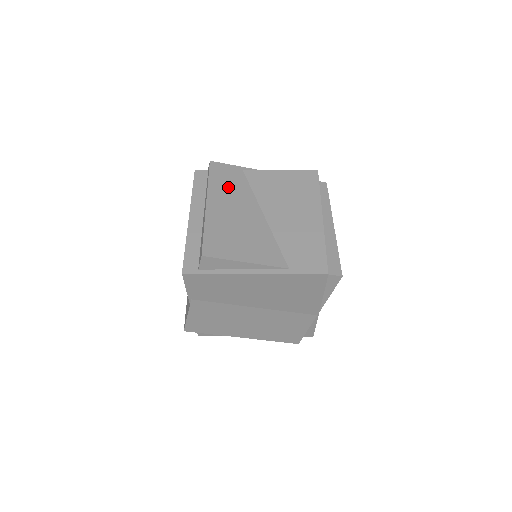
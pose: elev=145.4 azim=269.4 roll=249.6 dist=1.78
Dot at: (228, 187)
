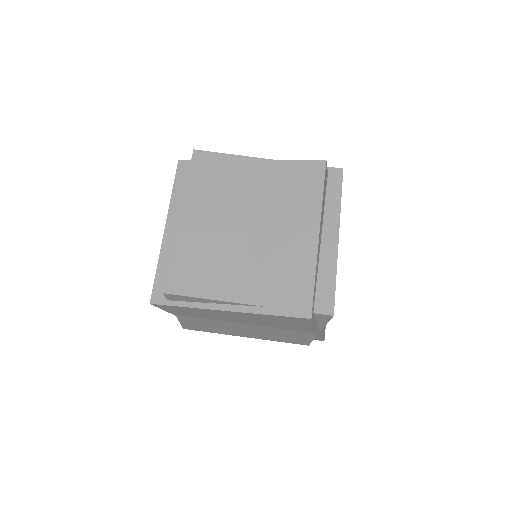
Dot at: (210, 189)
